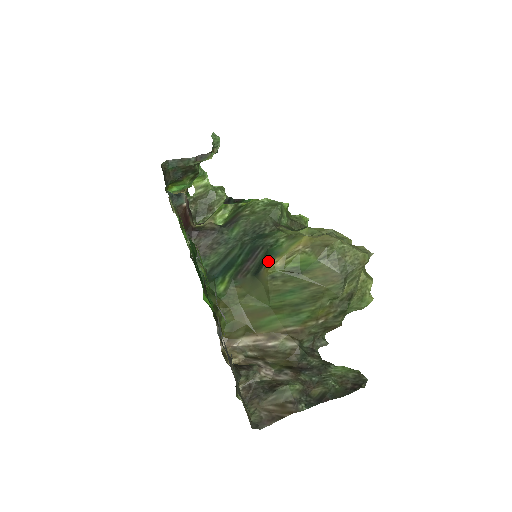
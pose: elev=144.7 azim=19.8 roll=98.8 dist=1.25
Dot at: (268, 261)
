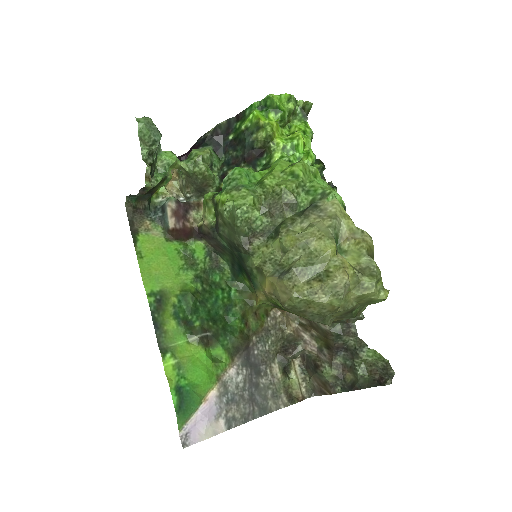
Dot at: occluded
